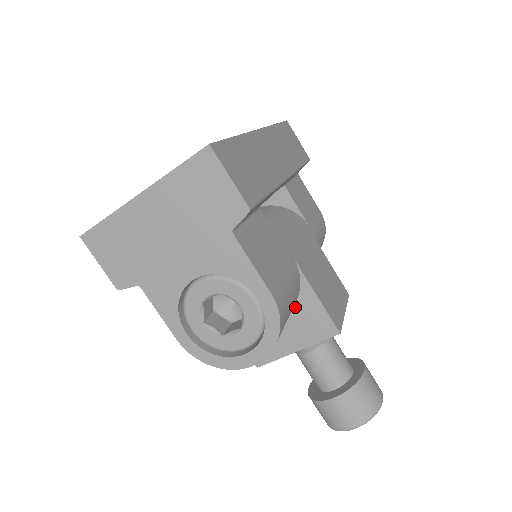
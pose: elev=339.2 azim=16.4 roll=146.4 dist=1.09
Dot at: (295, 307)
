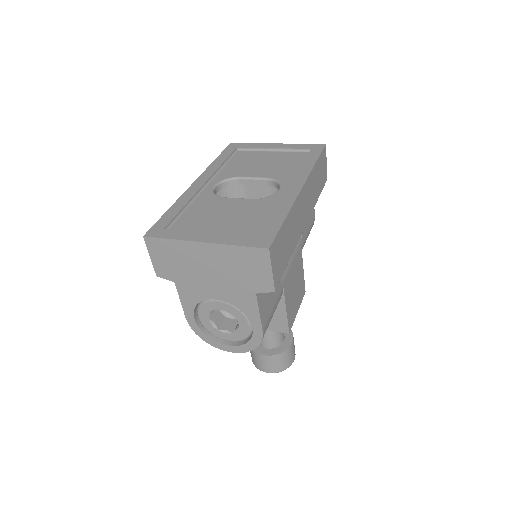
Dot at: occluded
